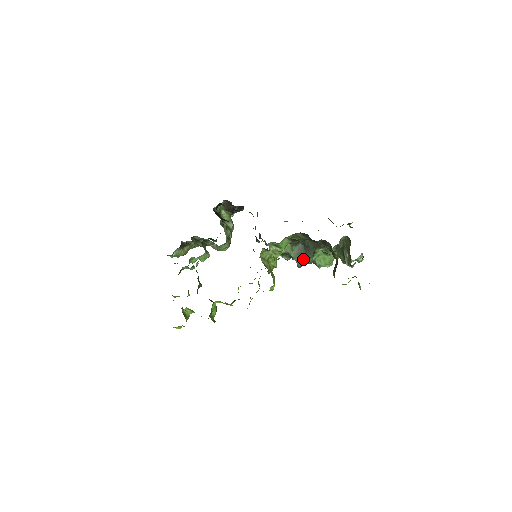
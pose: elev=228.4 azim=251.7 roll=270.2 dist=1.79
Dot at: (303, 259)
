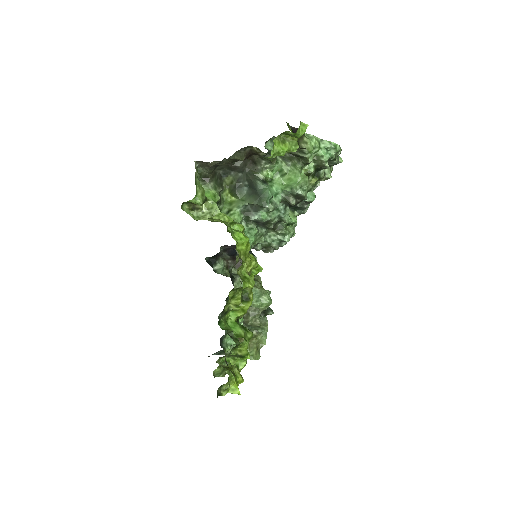
Dot at: (258, 195)
